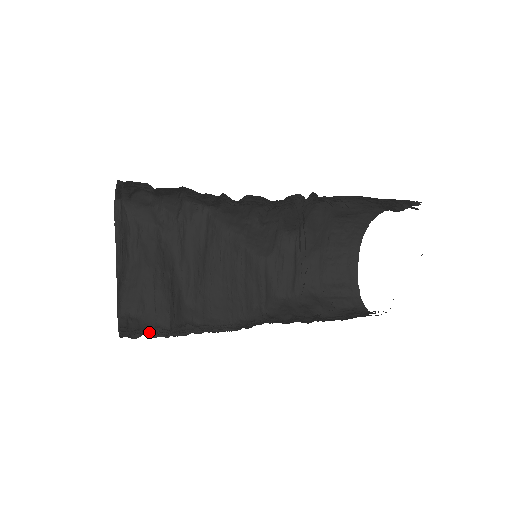
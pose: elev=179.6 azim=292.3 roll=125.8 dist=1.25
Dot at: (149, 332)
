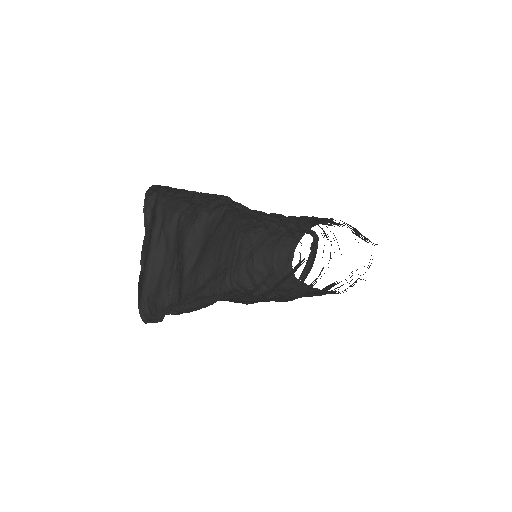
Dot at: occluded
